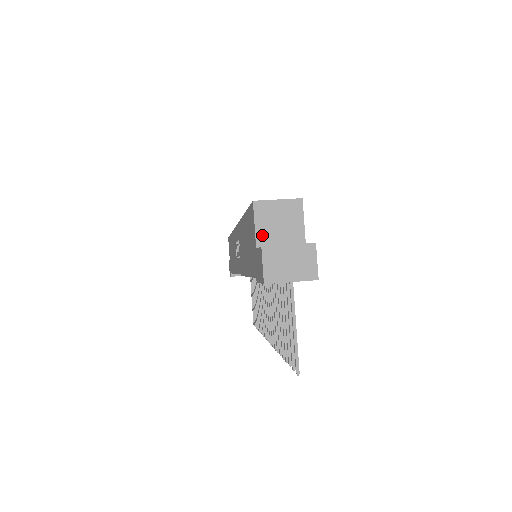
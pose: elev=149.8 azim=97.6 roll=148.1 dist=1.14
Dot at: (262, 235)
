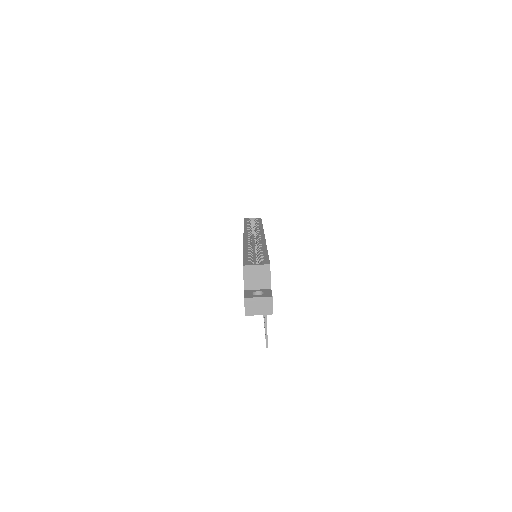
Dot at: (247, 283)
